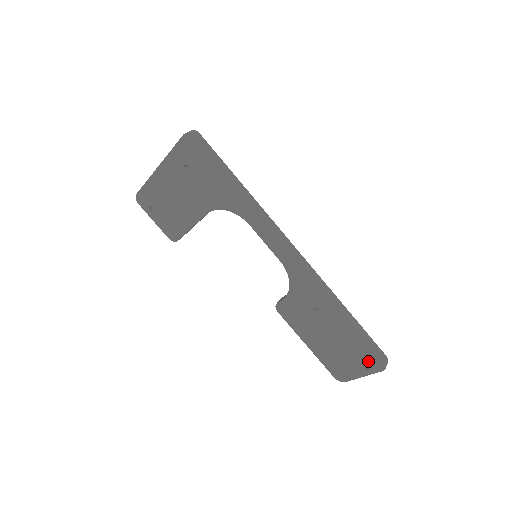
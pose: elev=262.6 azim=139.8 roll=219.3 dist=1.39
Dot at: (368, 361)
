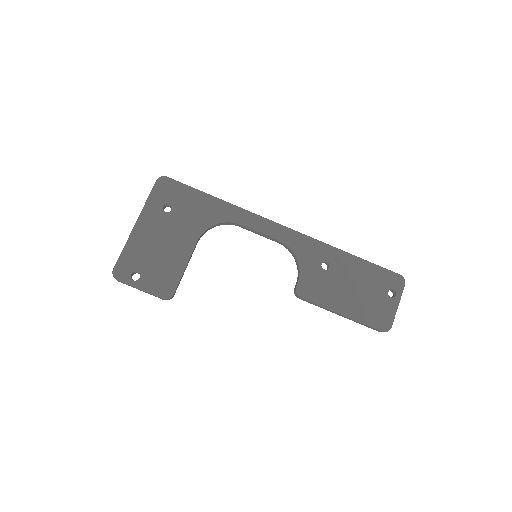
Dot at: (391, 284)
